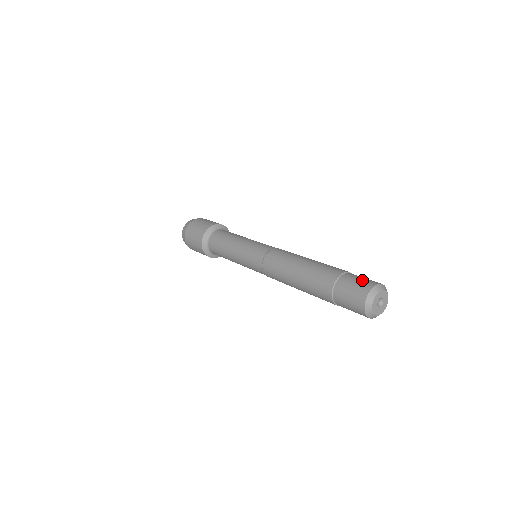
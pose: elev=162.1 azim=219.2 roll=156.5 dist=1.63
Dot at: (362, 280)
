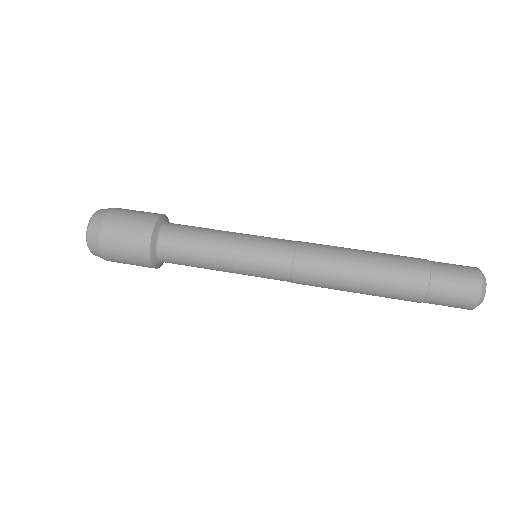
Dot at: (461, 288)
